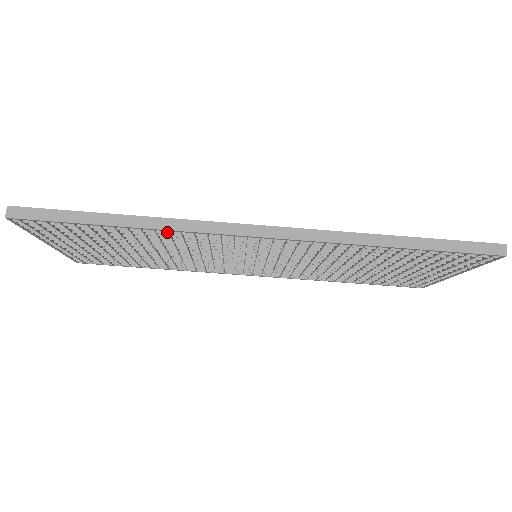
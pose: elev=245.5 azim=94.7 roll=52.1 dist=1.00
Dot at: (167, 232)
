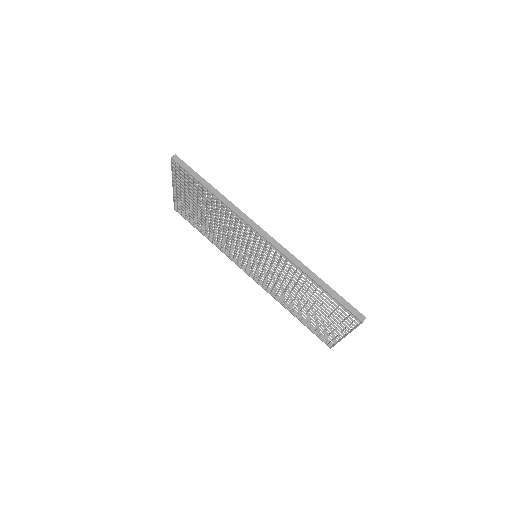
Dot at: (226, 207)
